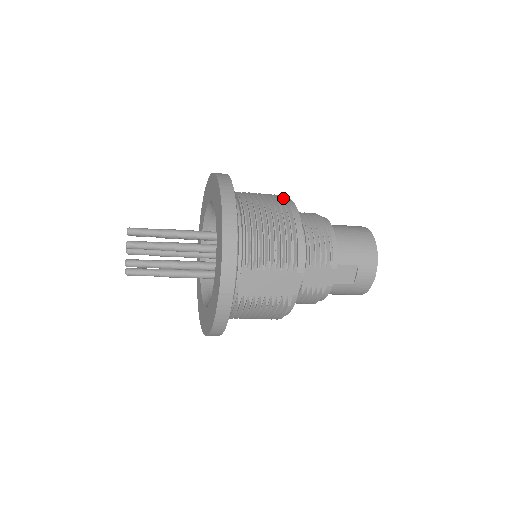
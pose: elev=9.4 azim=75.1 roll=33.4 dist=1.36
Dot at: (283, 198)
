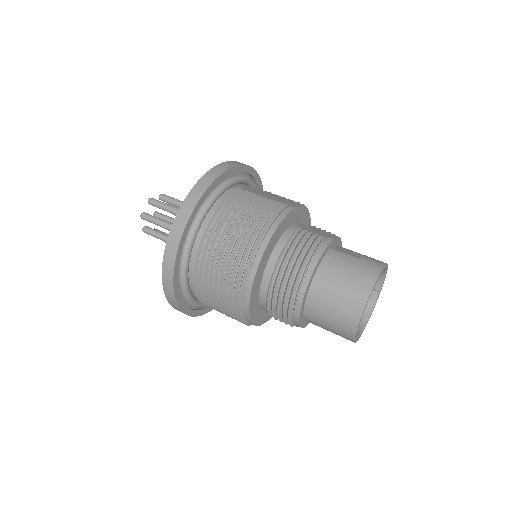
Dot at: (243, 272)
